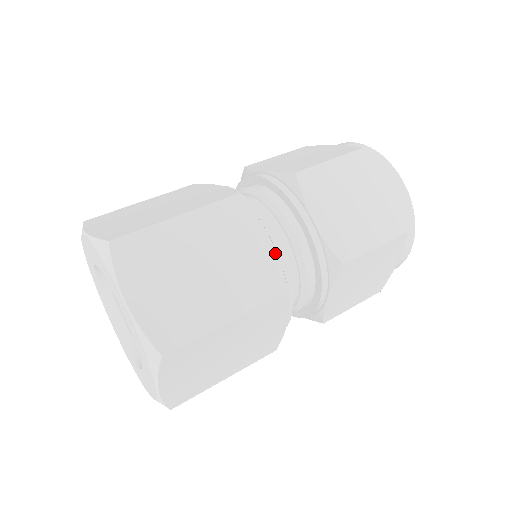
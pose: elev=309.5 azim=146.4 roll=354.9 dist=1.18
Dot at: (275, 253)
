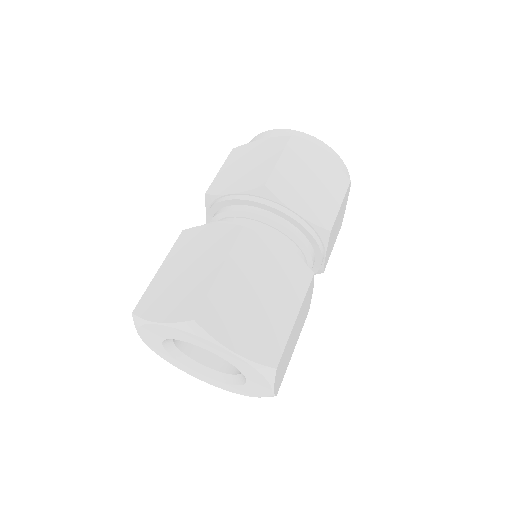
Dot at: (290, 253)
